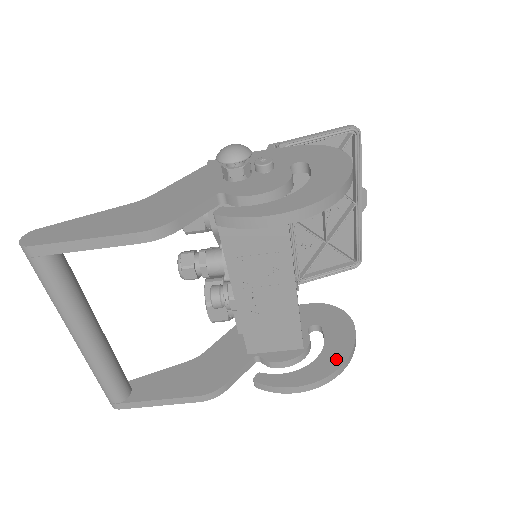
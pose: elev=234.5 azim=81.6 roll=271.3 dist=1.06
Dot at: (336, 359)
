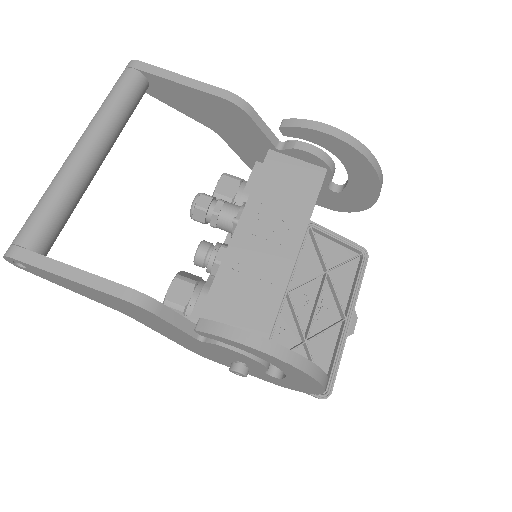
Dot at: occluded
